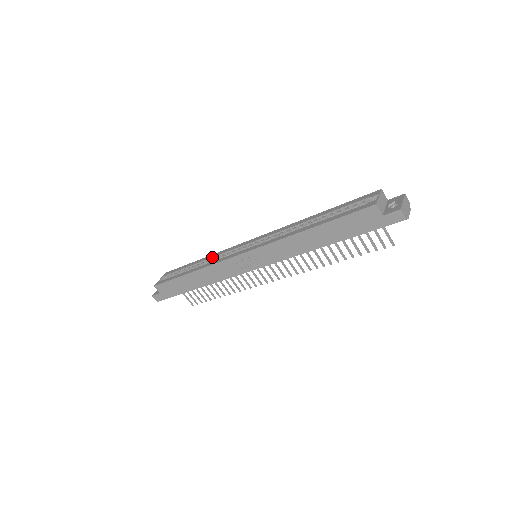
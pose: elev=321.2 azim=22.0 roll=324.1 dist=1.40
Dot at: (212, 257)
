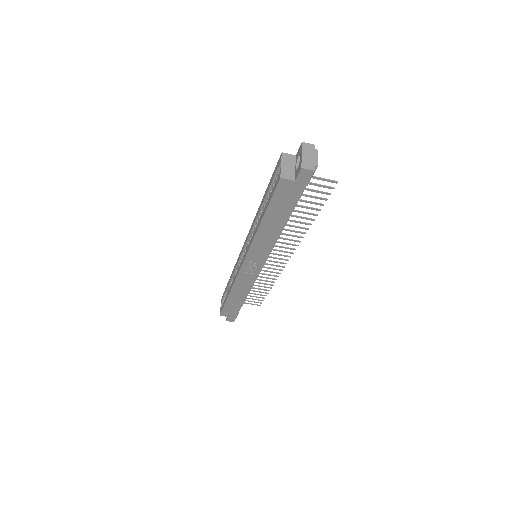
Dot at: (233, 273)
